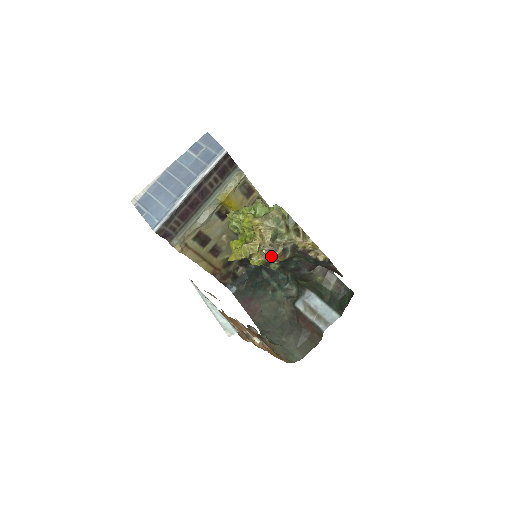
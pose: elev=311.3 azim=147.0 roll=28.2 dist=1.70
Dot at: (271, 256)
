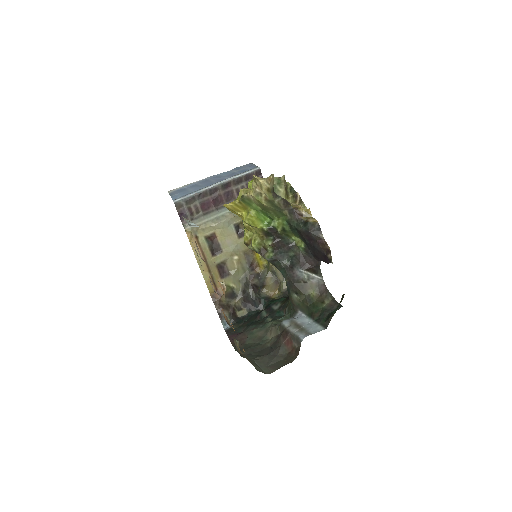
Dot at: (259, 178)
